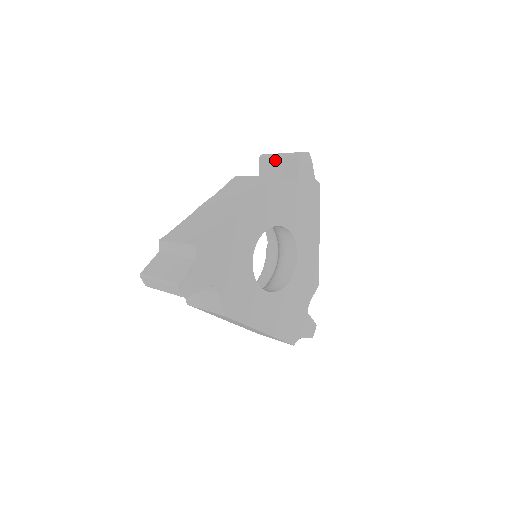
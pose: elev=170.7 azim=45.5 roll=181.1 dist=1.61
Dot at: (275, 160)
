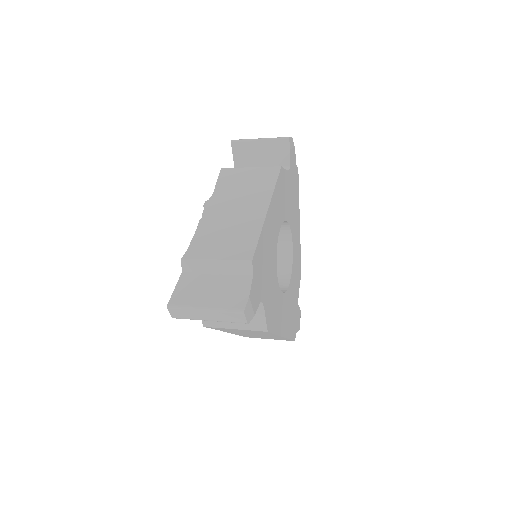
Dot at: (255, 146)
